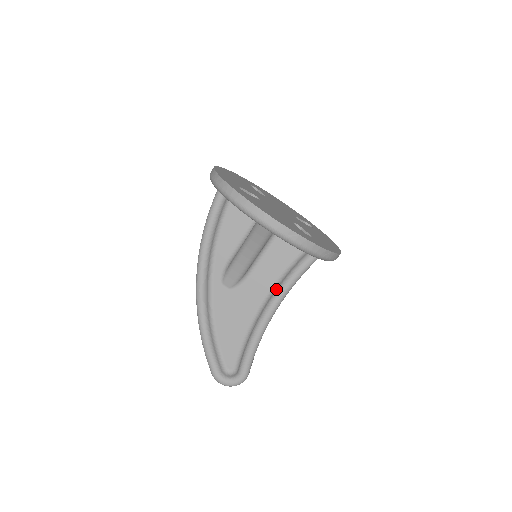
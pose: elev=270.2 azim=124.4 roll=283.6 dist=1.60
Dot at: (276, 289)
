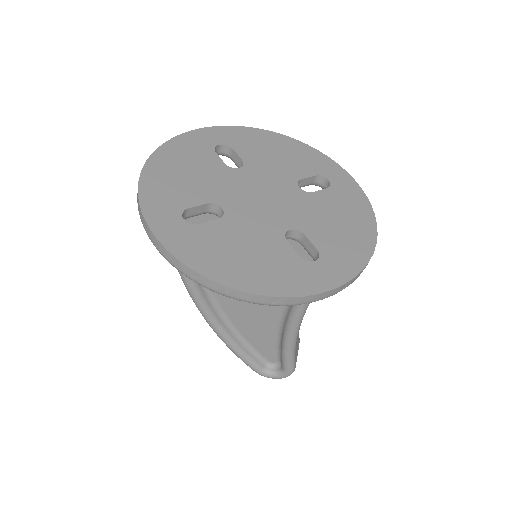
Dot at: occluded
